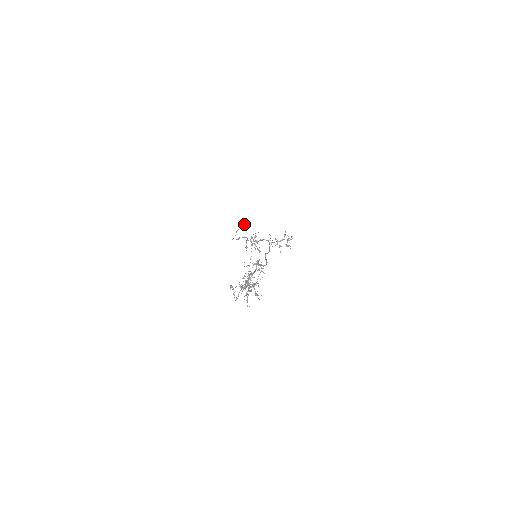
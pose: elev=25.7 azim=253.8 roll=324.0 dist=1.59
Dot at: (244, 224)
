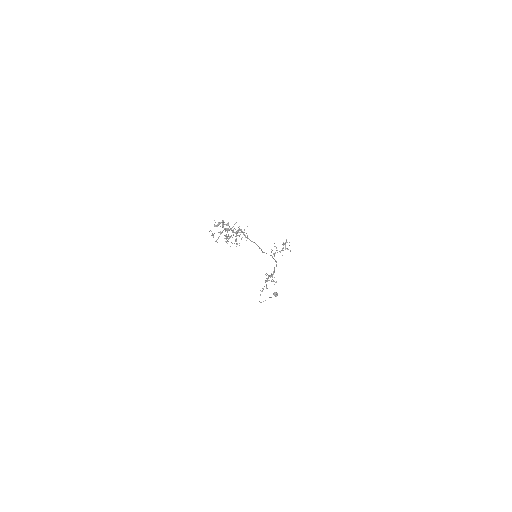
Dot at: (274, 294)
